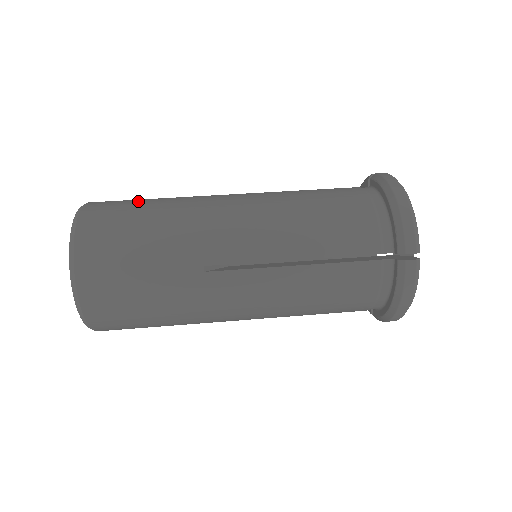
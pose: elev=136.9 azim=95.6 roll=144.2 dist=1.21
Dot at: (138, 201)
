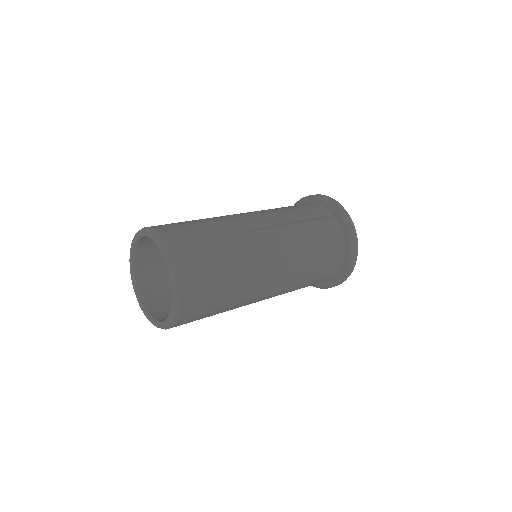
Dot at: occluded
